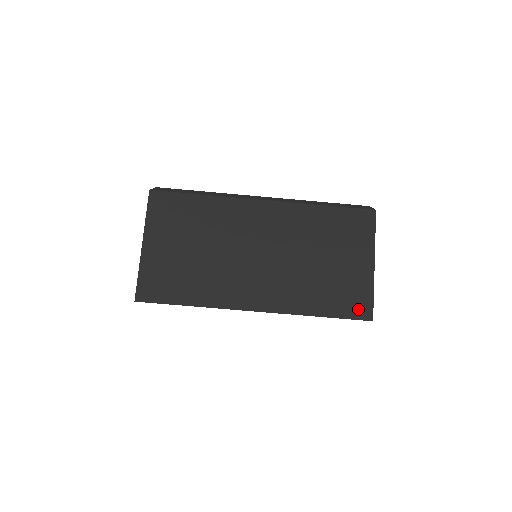
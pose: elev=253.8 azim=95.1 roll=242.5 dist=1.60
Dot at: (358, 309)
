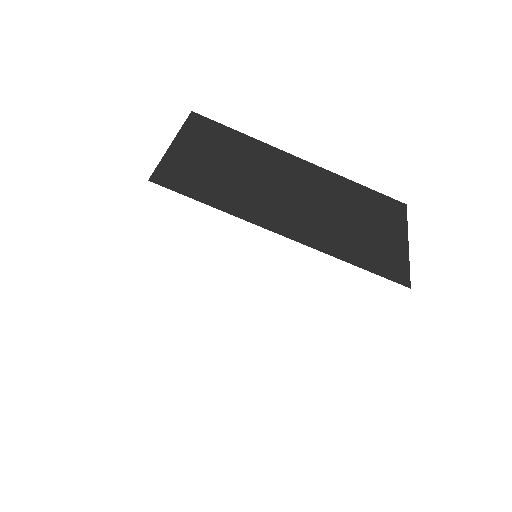
Dot at: (395, 273)
